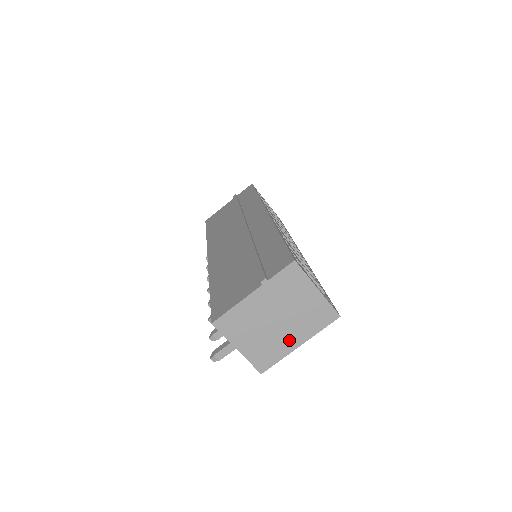
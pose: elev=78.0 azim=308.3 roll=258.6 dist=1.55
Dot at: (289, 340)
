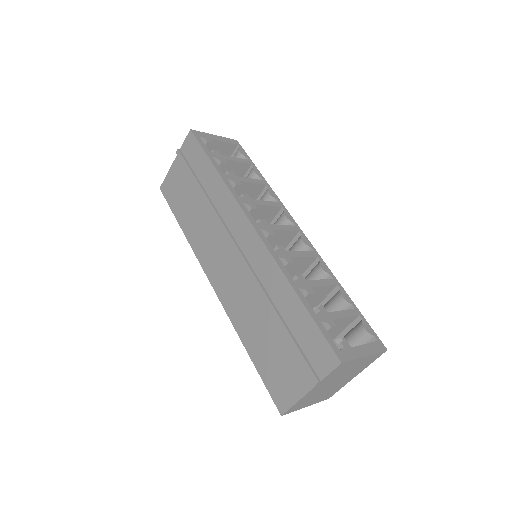
Dot at: (347, 380)
